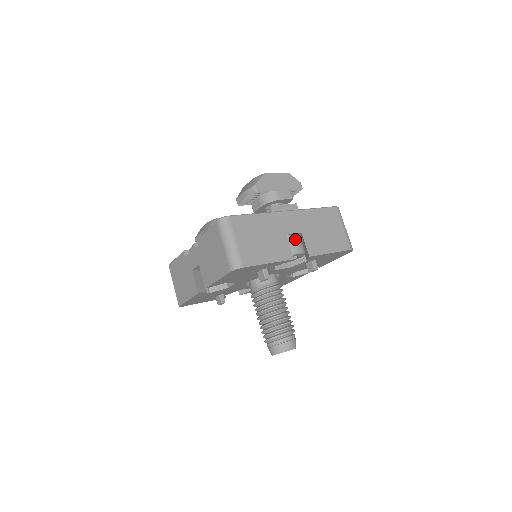
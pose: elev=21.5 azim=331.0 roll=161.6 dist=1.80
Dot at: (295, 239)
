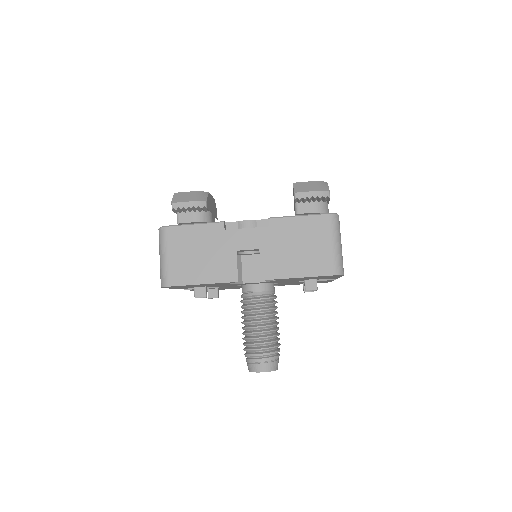
Dot at: occluded
